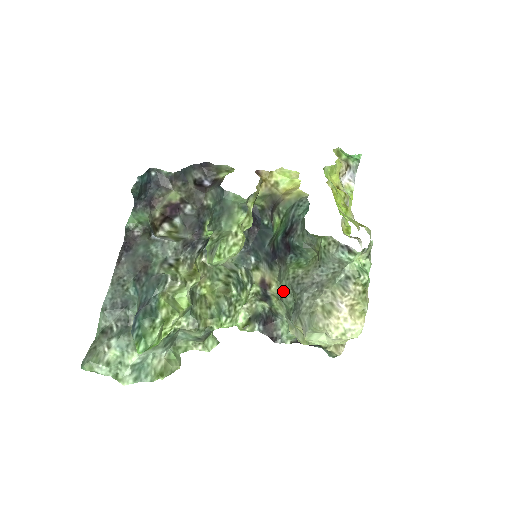
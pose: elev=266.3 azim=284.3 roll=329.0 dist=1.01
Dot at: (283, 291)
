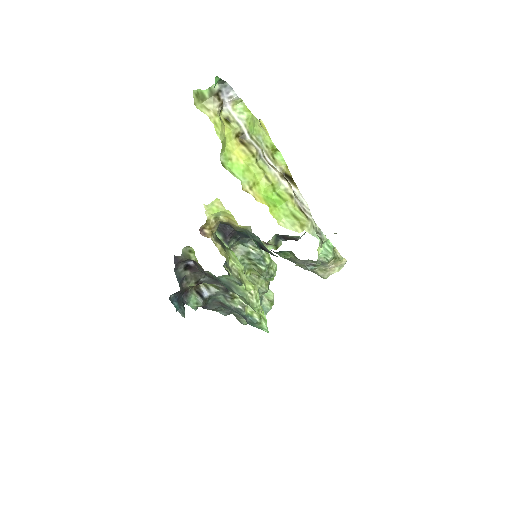
Dot at: occluded
